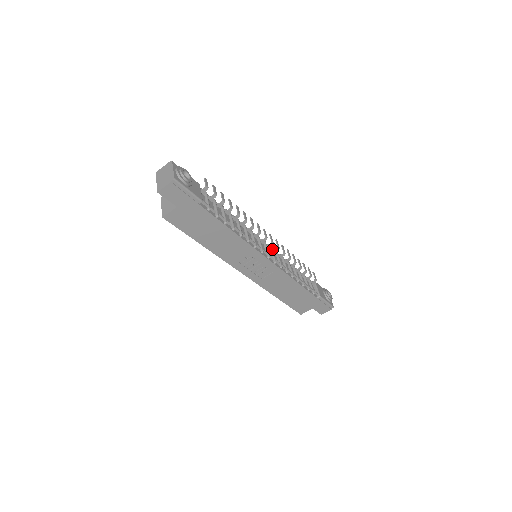
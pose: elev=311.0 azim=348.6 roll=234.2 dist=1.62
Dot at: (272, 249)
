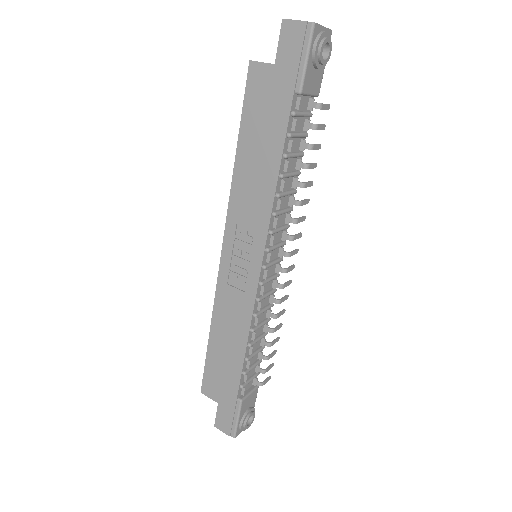
Dot at: (277, 276)
